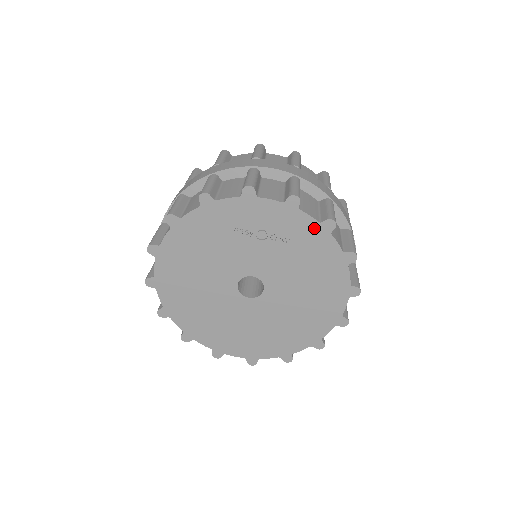
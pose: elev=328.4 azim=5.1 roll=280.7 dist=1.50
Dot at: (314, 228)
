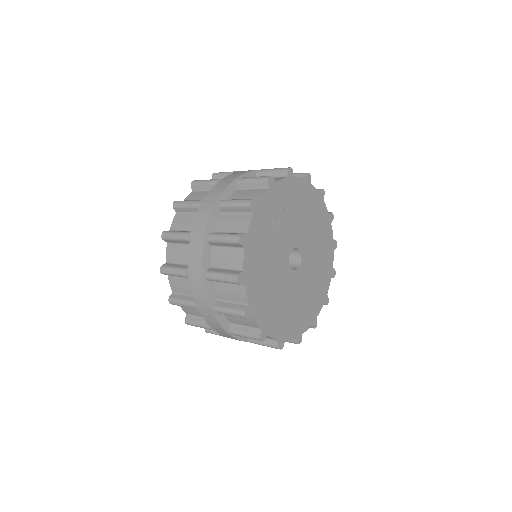
Dot at: (288, 184)
